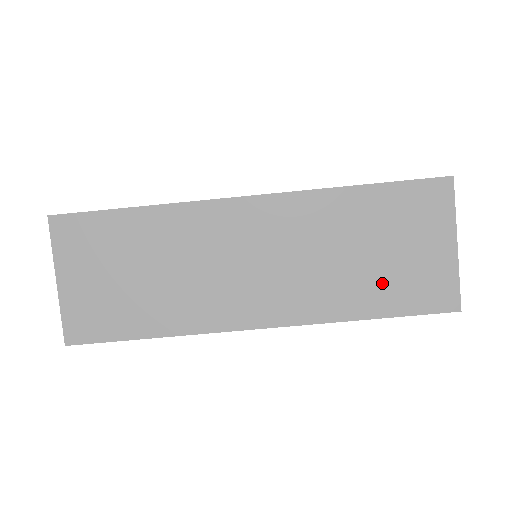
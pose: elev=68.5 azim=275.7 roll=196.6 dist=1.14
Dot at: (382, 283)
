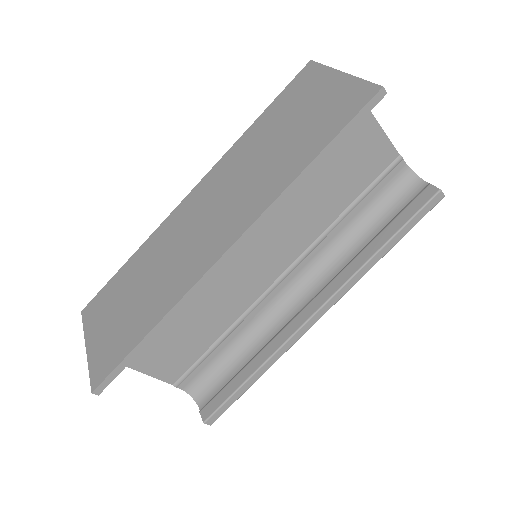
Dot at: (304, 139)
